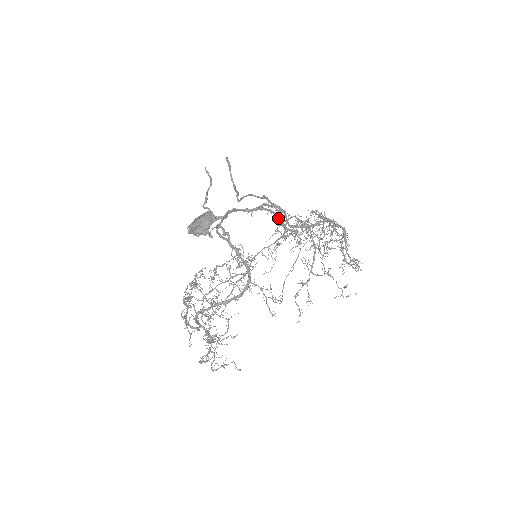
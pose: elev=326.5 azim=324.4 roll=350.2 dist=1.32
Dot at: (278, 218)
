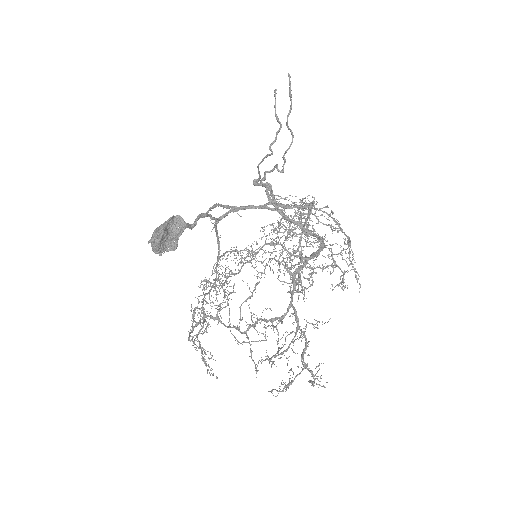
Dot at: (219, 249)
